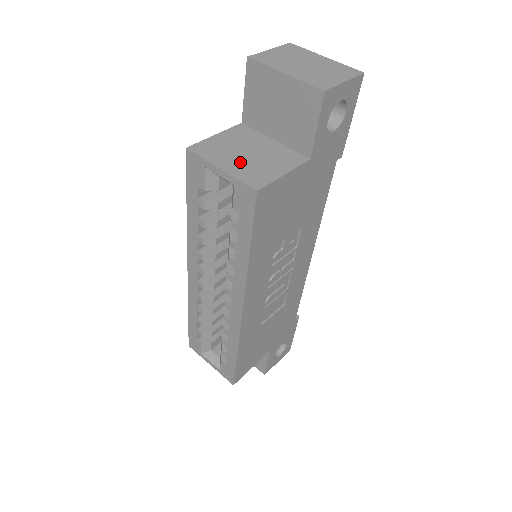
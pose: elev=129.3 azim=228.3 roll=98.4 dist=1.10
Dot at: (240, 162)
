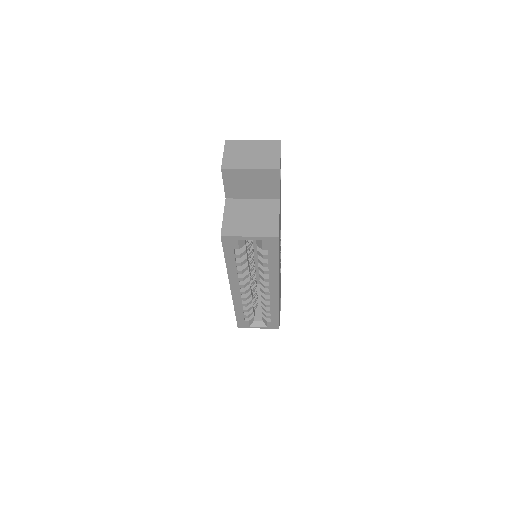
Dot at: (253, 226)
